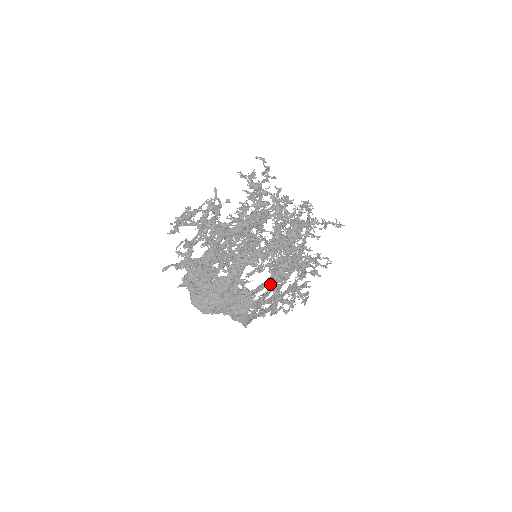
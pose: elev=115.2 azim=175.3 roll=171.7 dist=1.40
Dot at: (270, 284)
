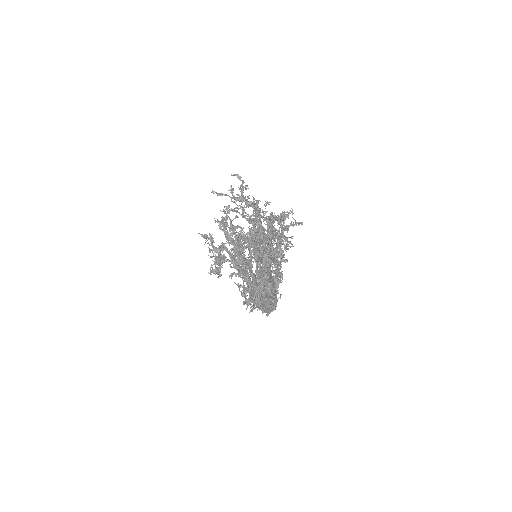
Dot at: (252, 278)
